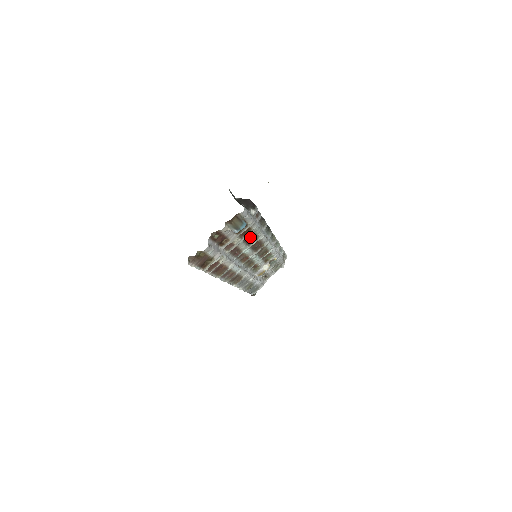
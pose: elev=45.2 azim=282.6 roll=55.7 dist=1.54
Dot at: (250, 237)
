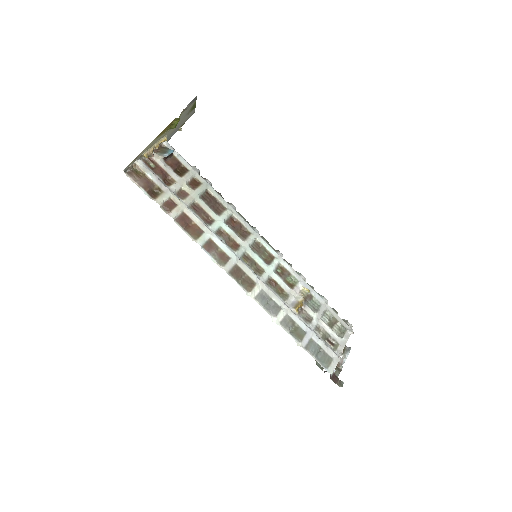
Dot at: (211, 201)
